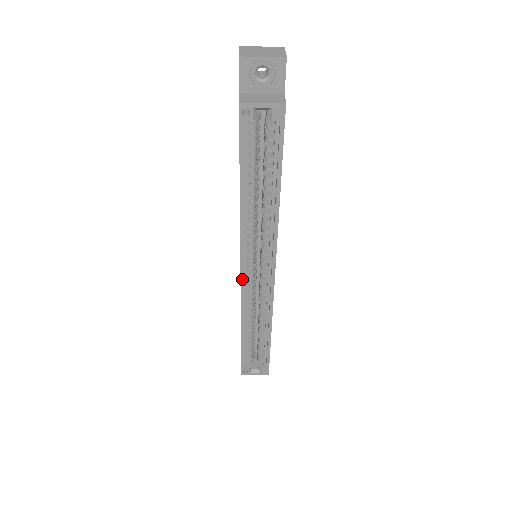
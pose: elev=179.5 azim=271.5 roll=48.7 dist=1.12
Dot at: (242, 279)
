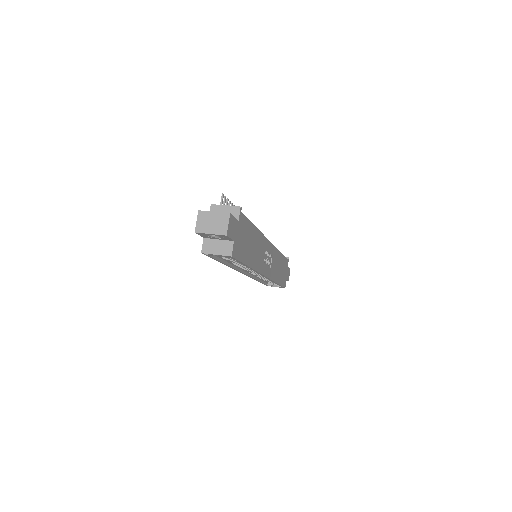
Dot at: (245, 274)
